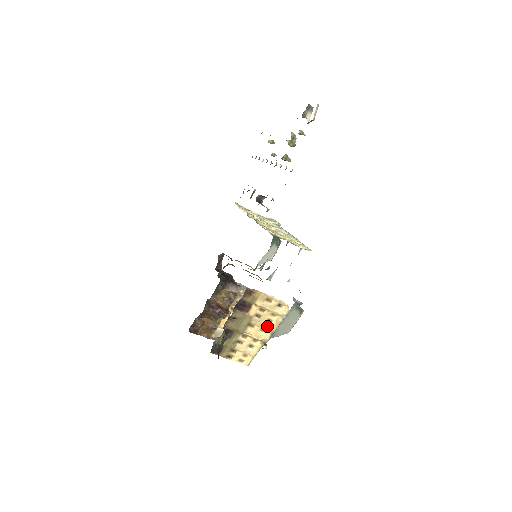
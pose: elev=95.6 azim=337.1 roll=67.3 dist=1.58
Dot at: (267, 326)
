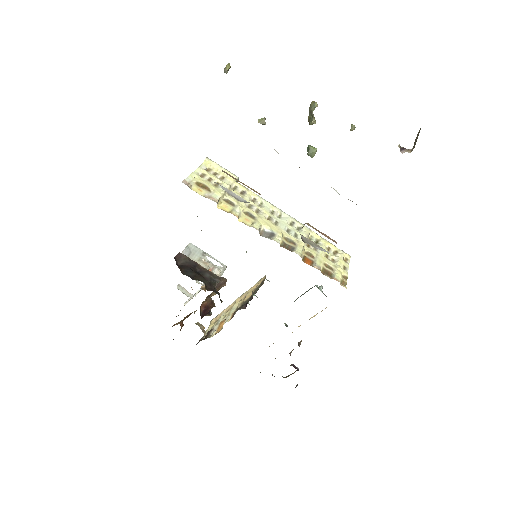
Dot at: occluded
